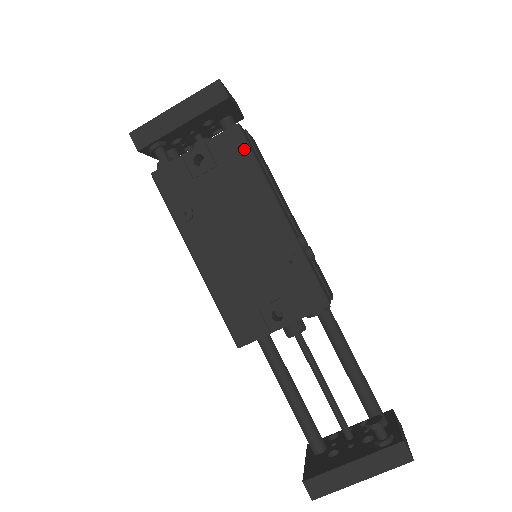
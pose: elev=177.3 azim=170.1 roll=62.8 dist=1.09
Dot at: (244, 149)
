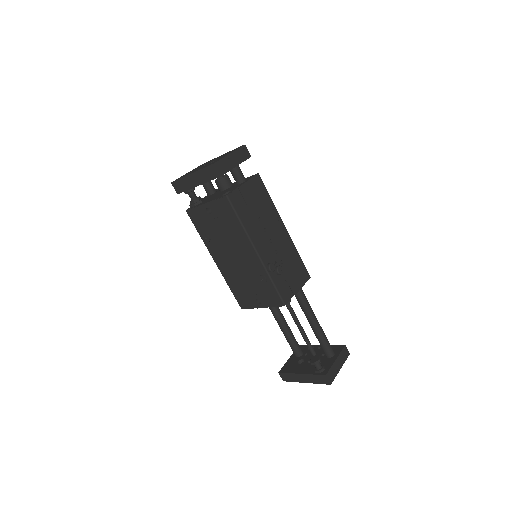
Dot at: (232, 212)
